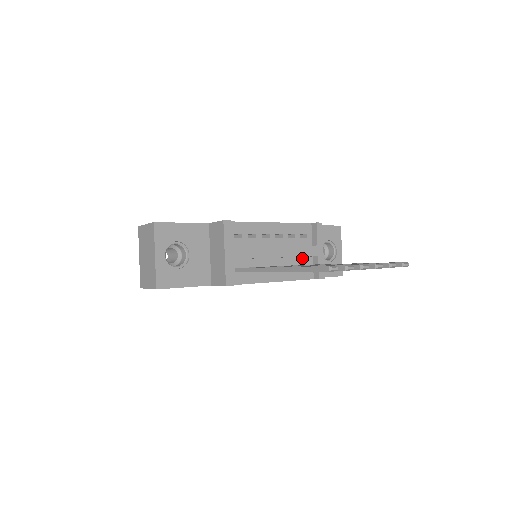
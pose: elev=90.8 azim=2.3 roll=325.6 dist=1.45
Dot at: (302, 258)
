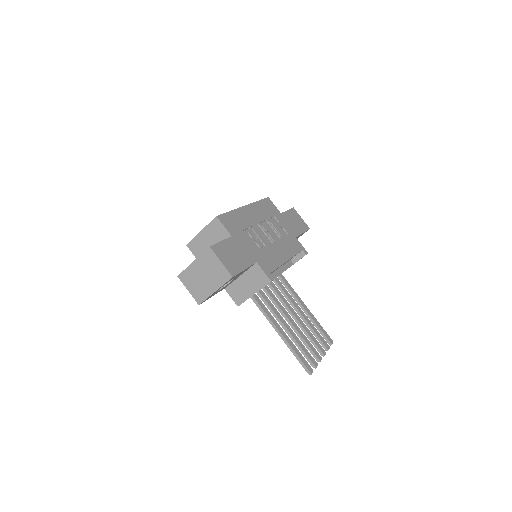
Dot at: occluded
